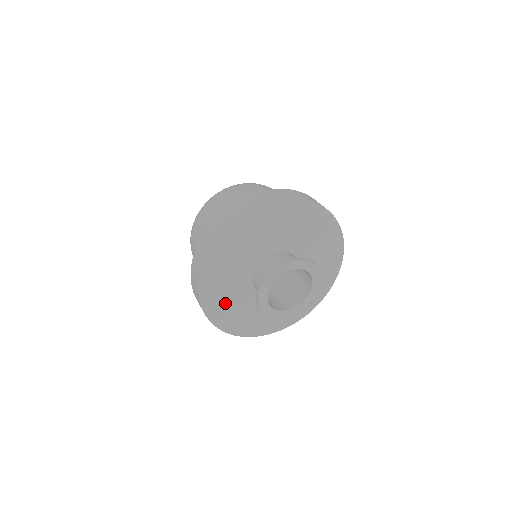
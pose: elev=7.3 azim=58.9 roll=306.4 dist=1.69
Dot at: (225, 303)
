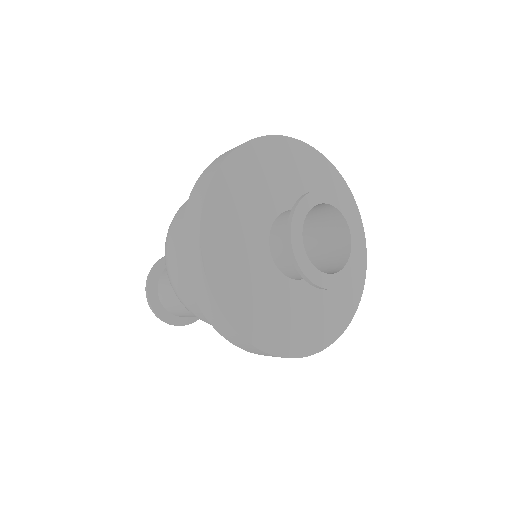
Dot at: (230, 239)
